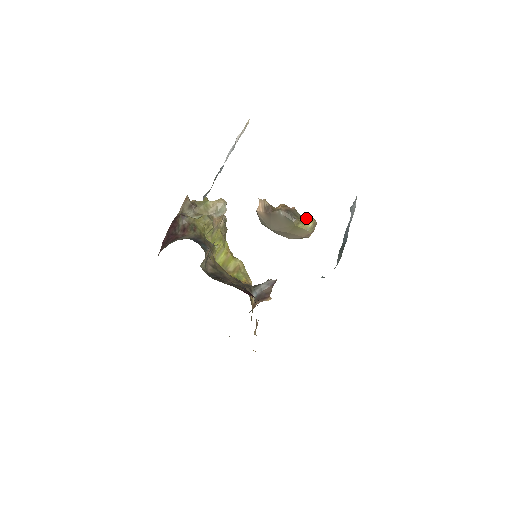
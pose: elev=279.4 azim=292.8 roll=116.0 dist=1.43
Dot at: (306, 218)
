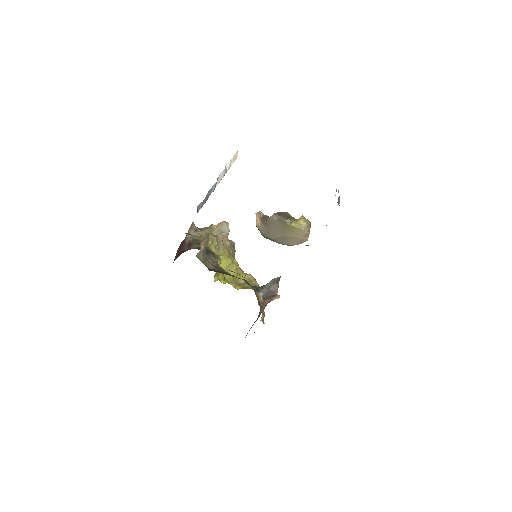
Dot at: (299, 219)
